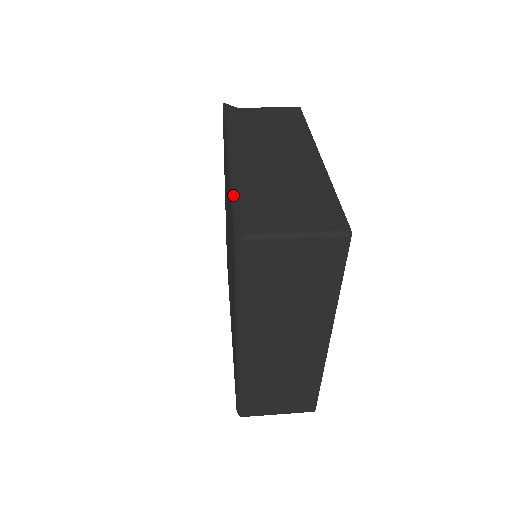
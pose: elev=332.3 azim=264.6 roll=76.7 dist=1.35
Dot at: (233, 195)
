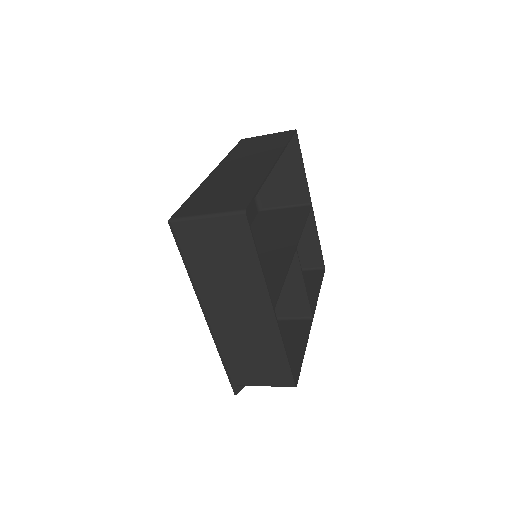
Dot at: occluded
